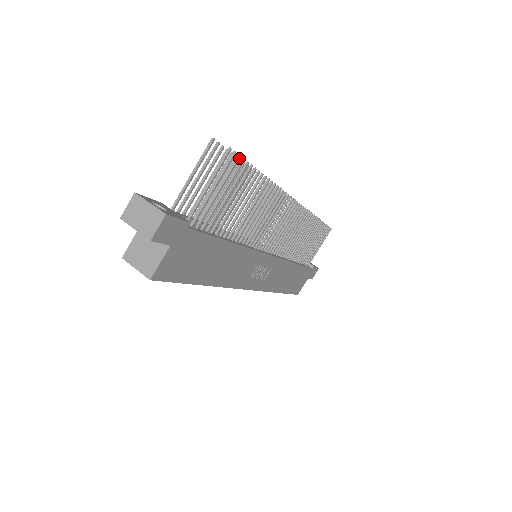
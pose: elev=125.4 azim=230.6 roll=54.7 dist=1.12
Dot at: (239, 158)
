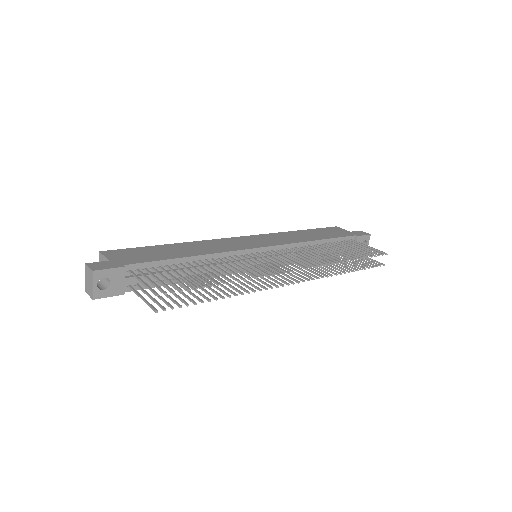
Dot at: (173, 308)
